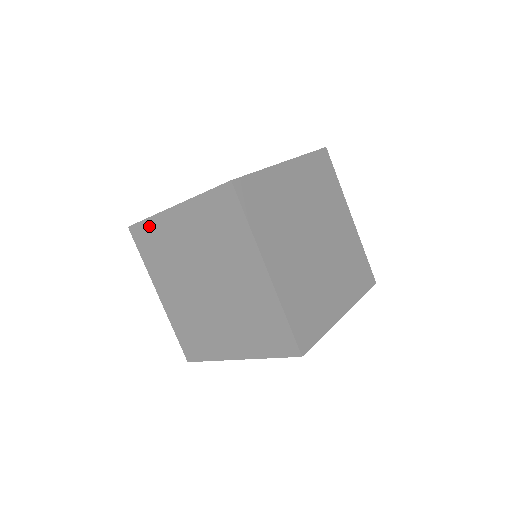
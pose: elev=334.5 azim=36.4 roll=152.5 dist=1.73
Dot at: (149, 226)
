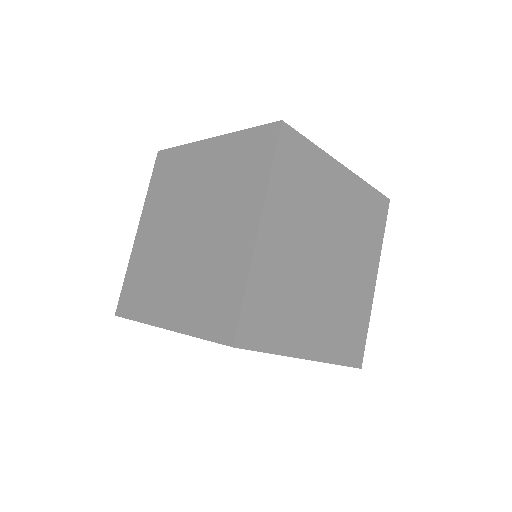
Dot at: occluded
